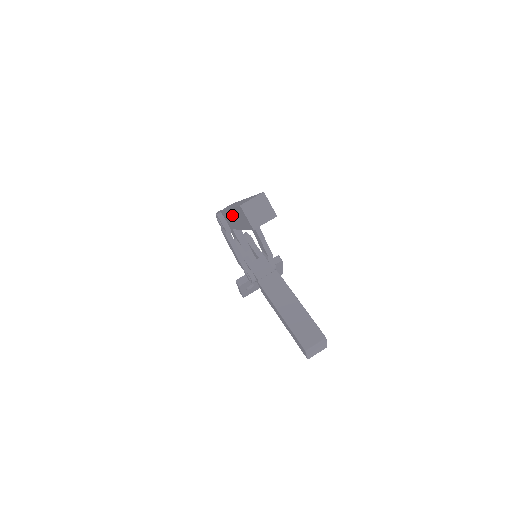
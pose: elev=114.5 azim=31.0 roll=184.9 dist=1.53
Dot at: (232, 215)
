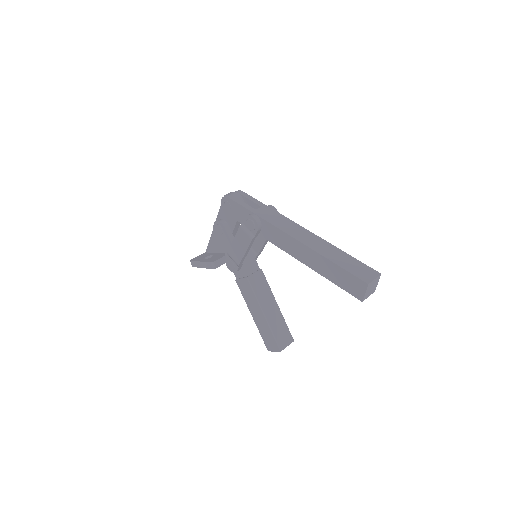
Dot at: (310, 254)
